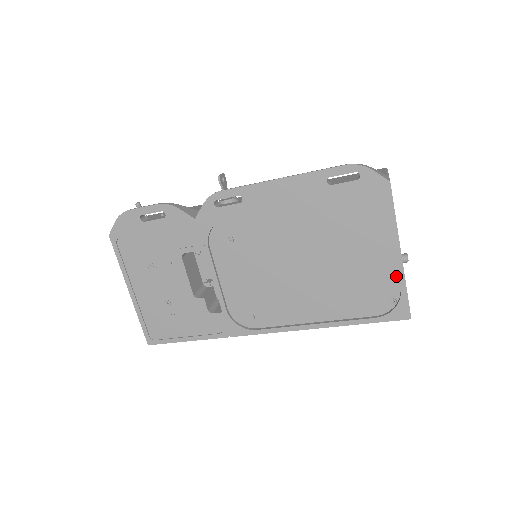
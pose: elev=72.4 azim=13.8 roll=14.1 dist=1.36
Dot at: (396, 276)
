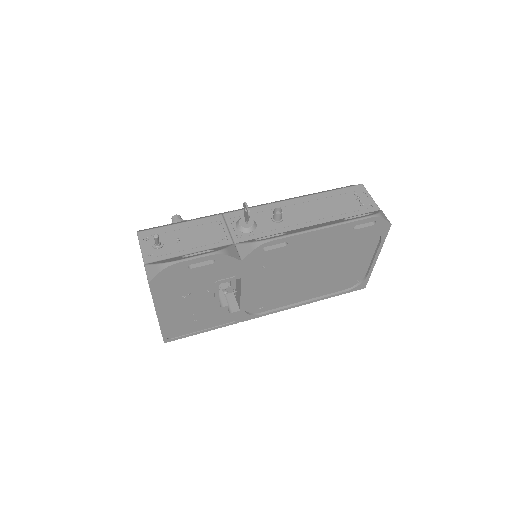
Dot at: (367, 269)
